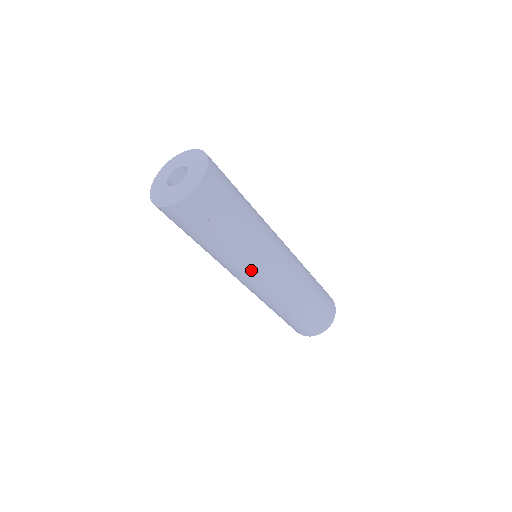
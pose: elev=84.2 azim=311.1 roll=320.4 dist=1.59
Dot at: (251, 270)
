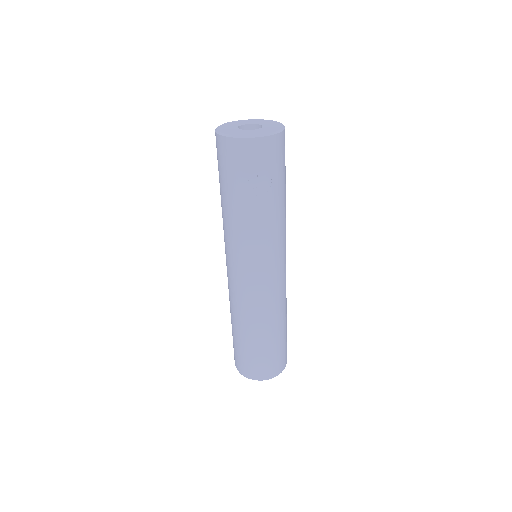
Dot at: (251, 256)
